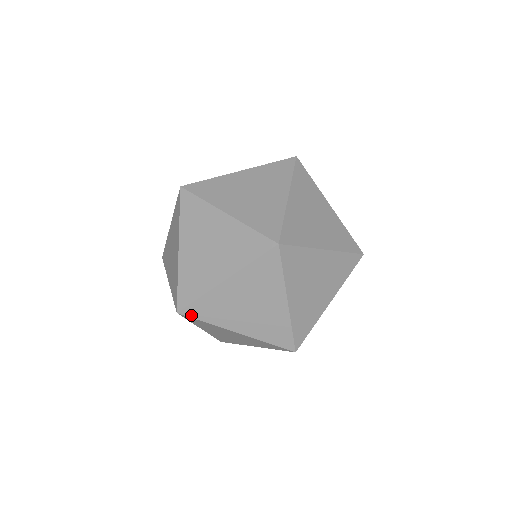
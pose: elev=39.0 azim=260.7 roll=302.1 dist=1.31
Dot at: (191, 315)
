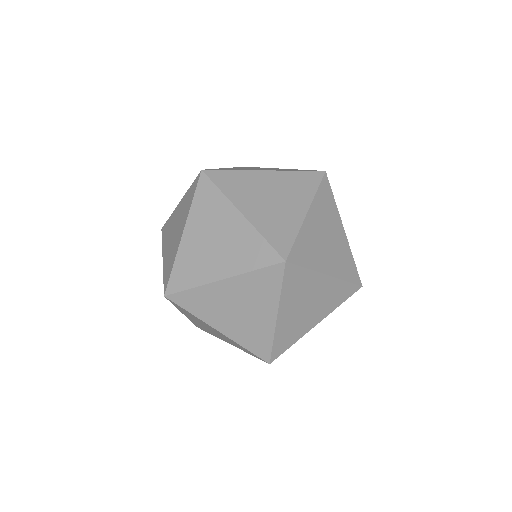
Dot at: (176, 290)
